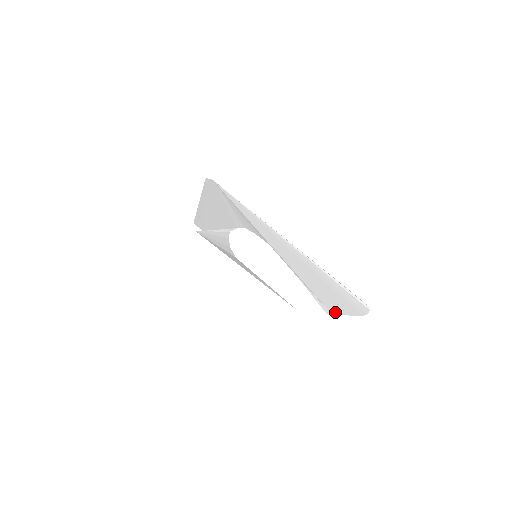
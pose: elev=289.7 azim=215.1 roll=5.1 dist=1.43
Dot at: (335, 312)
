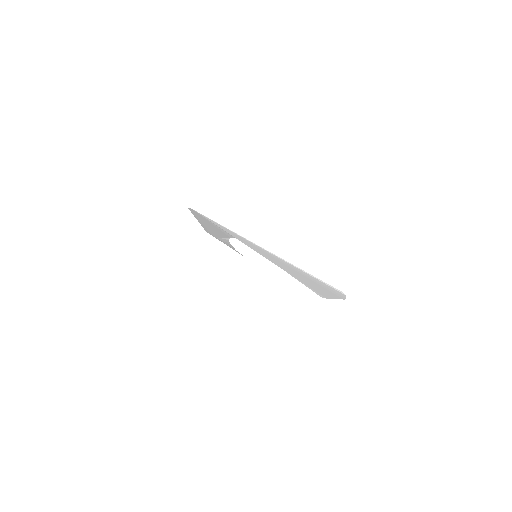
Dot at: (326, 297)
